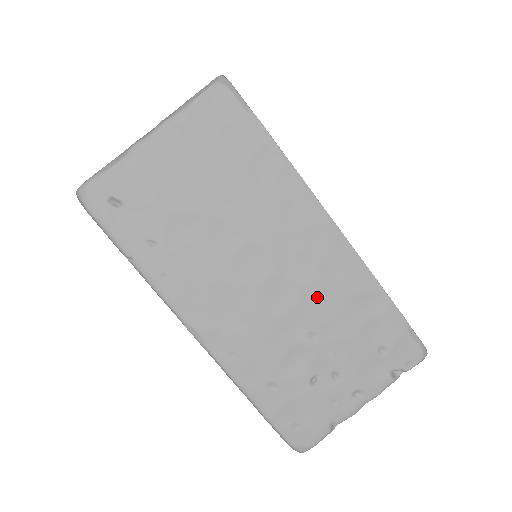
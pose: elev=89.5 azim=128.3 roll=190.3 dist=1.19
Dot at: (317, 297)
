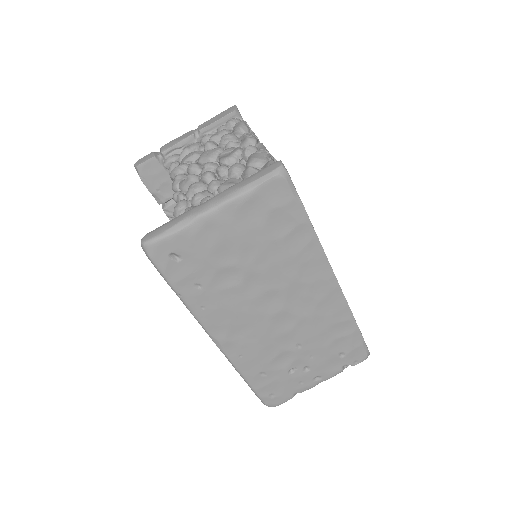
Dot at: (309, 324)
